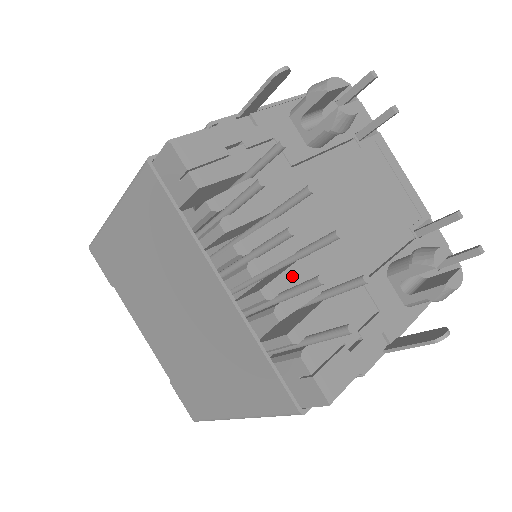
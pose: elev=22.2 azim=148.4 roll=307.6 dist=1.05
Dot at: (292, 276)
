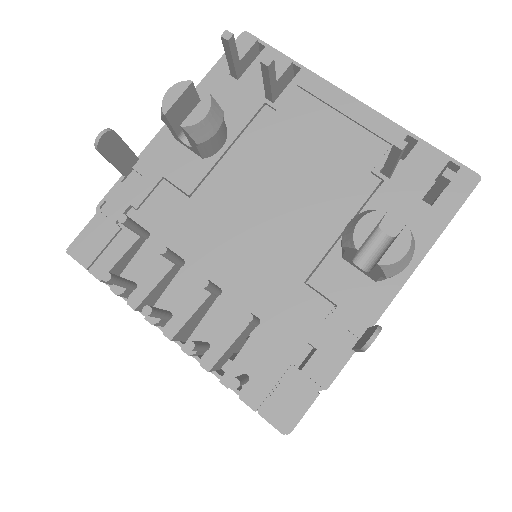
Dot at: (213, 318)
